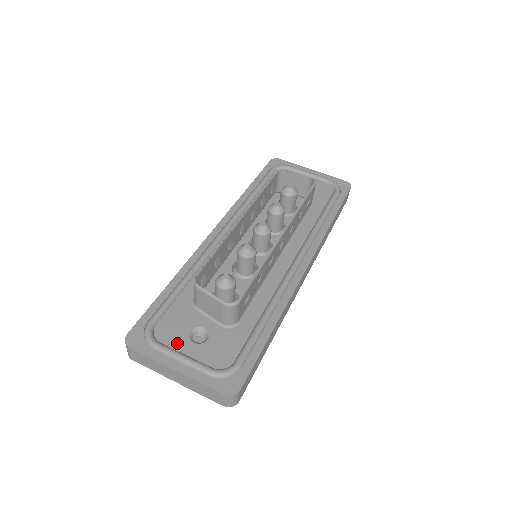
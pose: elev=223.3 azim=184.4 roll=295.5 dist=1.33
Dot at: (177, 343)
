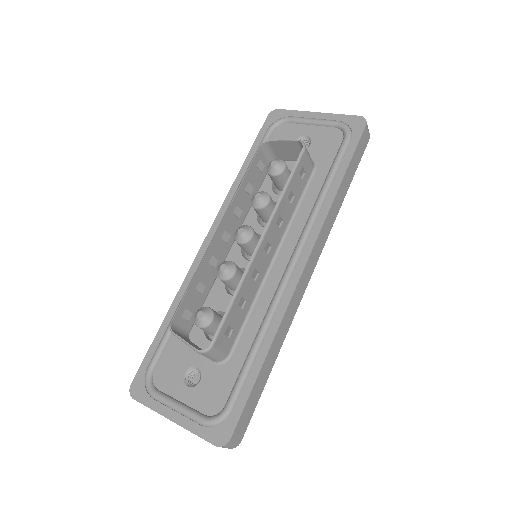
Dot at: (173, 389)
